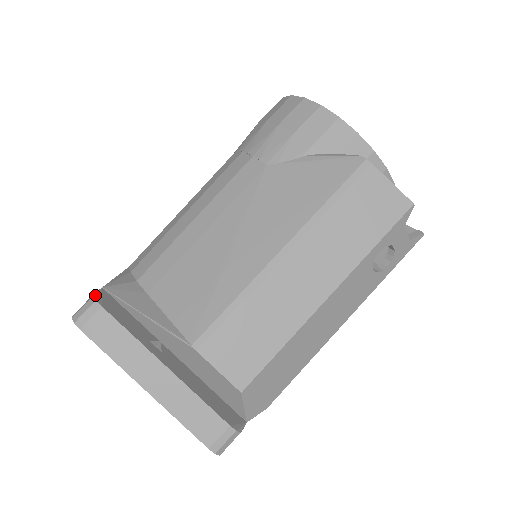
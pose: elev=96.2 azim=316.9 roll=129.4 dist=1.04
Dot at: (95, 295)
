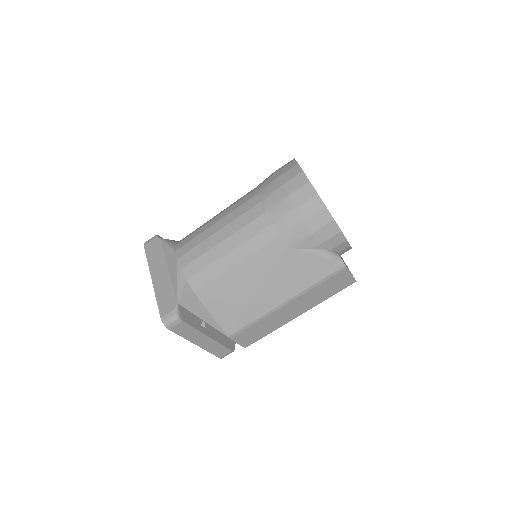
Dot at: (177, 313)
